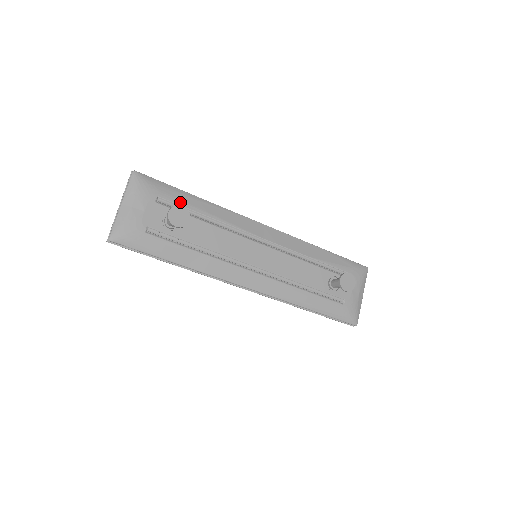
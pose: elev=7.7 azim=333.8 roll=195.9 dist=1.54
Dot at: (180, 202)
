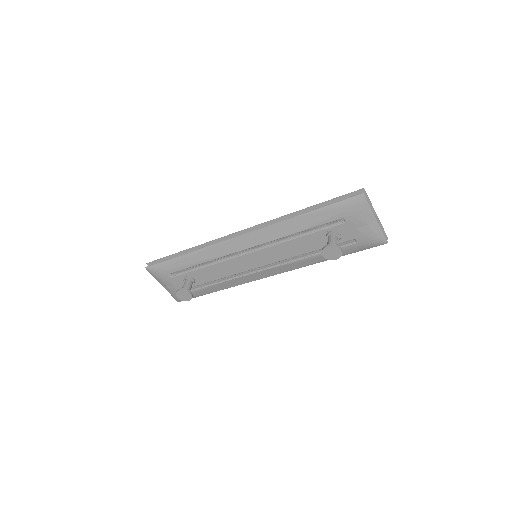
Dot at: (181, 268)
